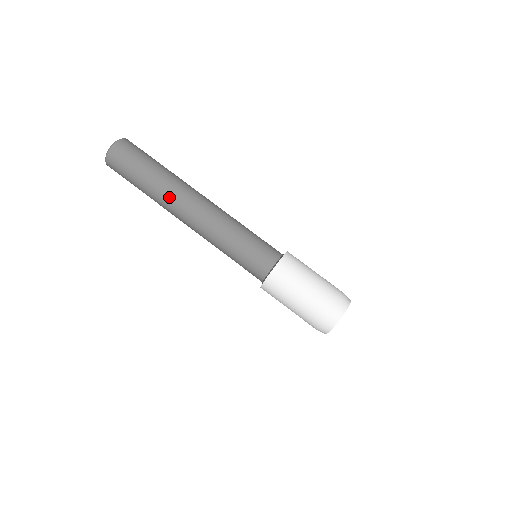
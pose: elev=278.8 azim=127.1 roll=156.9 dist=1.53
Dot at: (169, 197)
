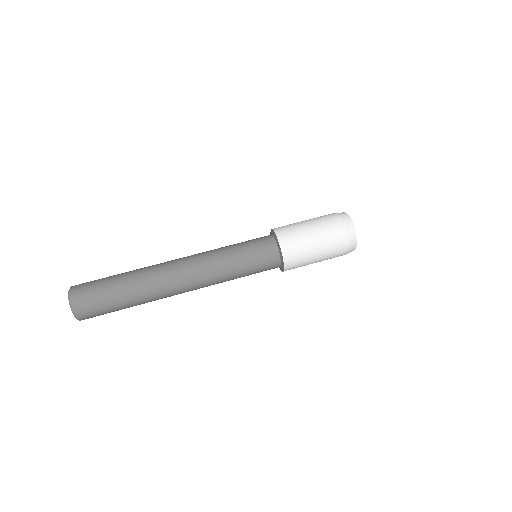
Dot at: (152, 268)
